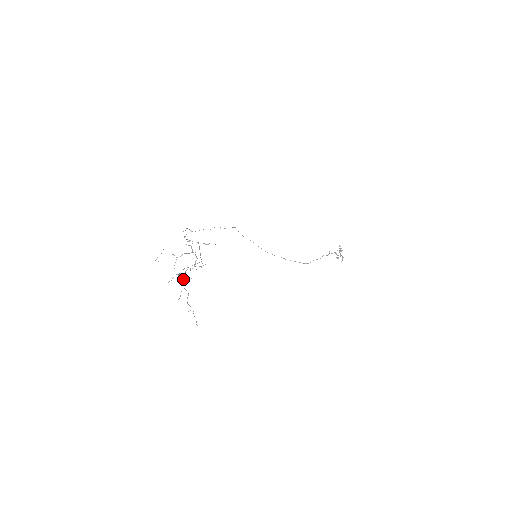
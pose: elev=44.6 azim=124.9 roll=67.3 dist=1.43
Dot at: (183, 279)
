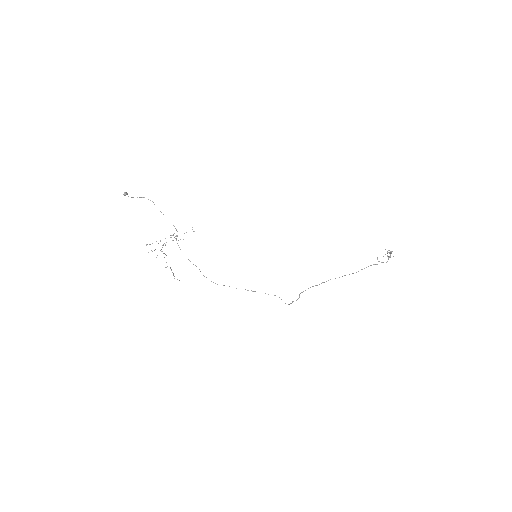
Dot at: occluded
